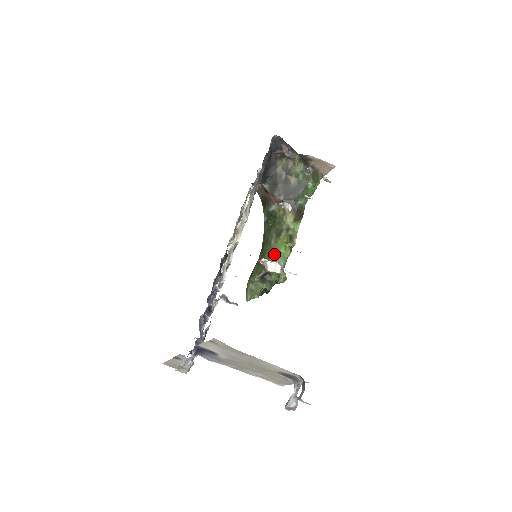
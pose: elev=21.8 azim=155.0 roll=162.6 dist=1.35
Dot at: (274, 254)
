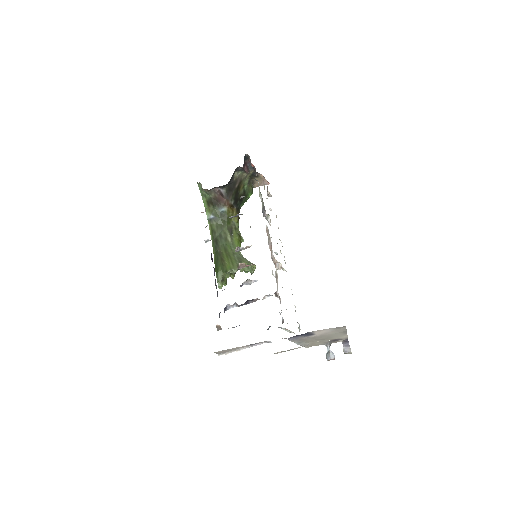
Dot at: occluded
